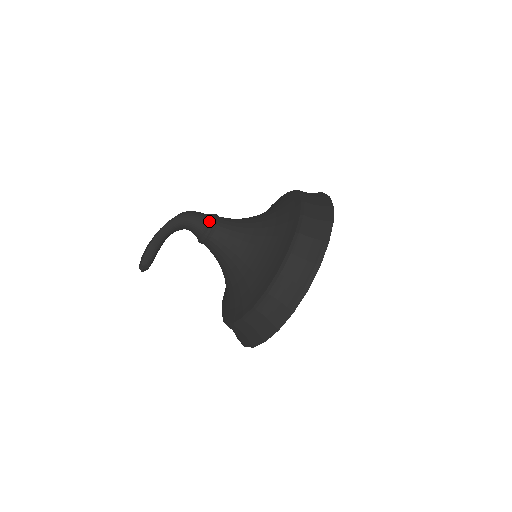
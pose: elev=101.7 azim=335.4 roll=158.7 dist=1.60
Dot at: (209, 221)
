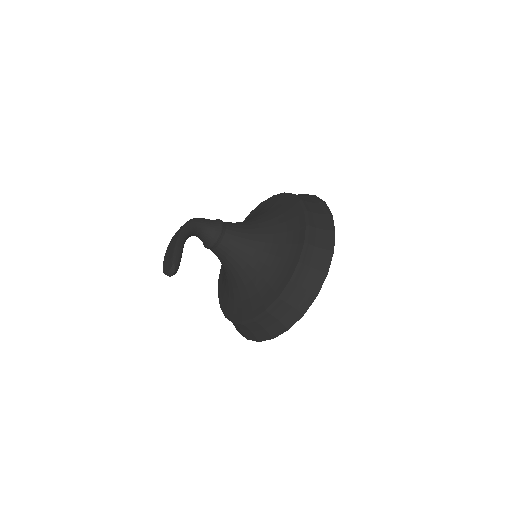
Dot at: (218, 223)
